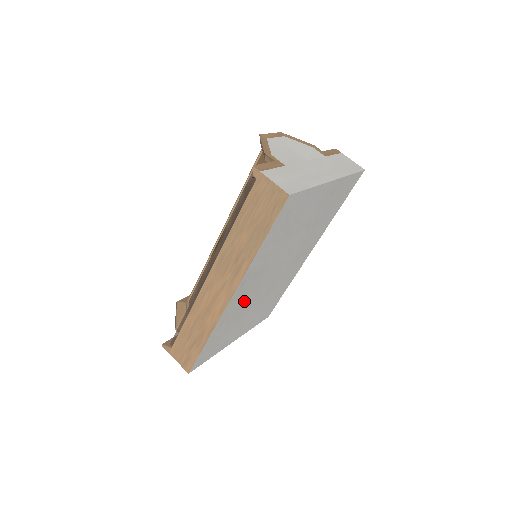
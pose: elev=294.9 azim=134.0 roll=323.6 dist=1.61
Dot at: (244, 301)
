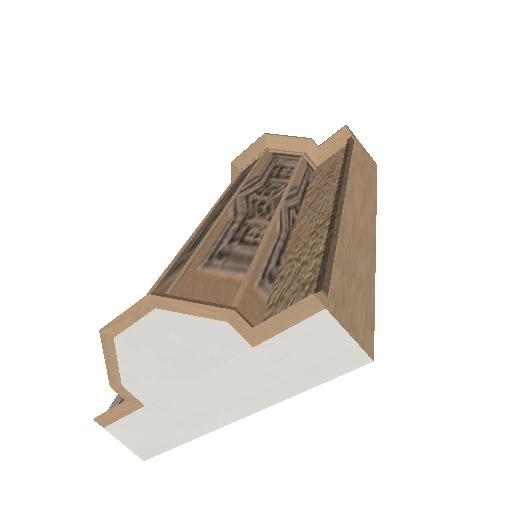
Dot at: occluded
